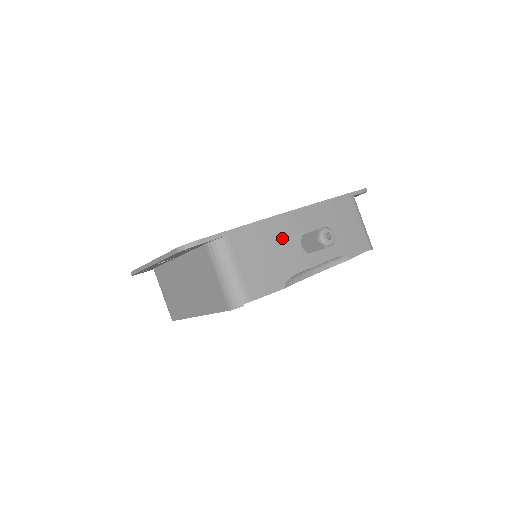
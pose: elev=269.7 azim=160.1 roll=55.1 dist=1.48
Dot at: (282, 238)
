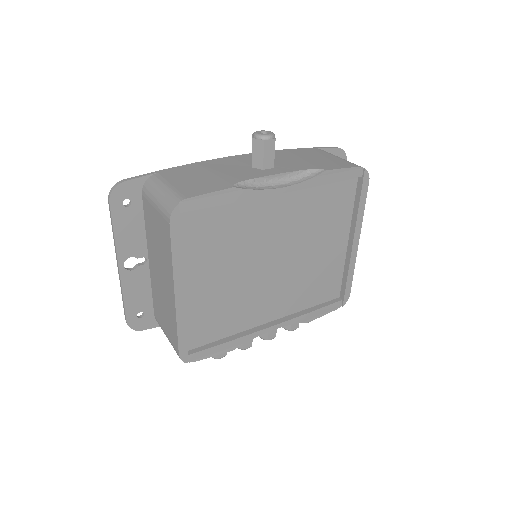
Dot at: (226, 167)
